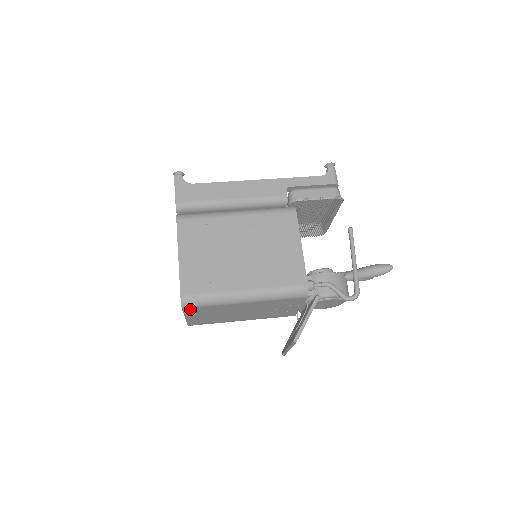
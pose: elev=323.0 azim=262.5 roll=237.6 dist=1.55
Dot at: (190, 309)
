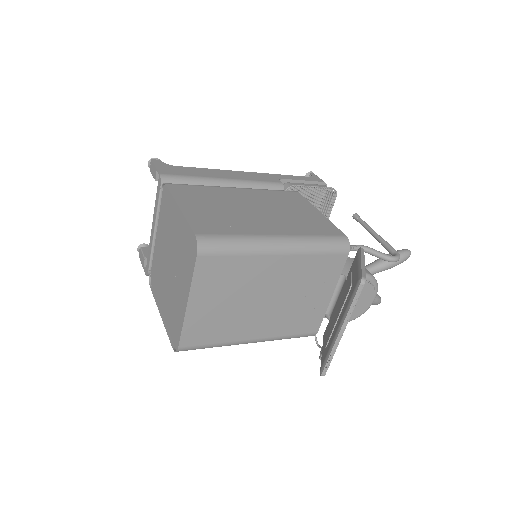
Dot at: (206, 263)
